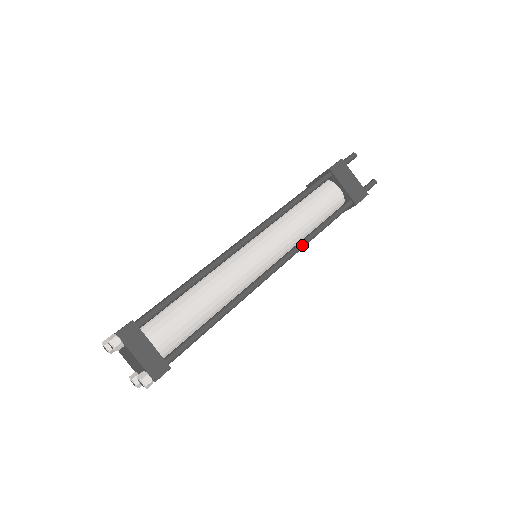
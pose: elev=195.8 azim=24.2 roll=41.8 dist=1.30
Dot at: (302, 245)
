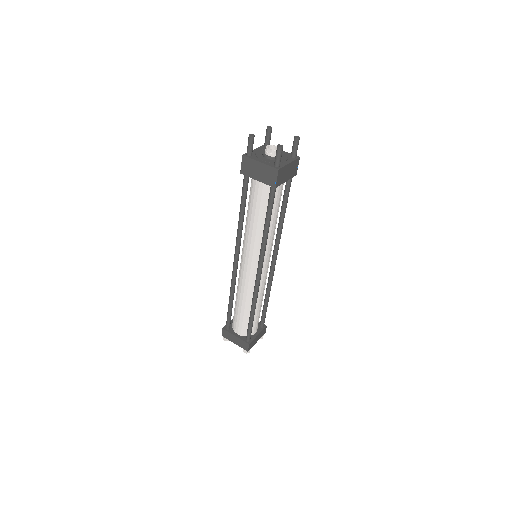
Dot at: (263, 247)
